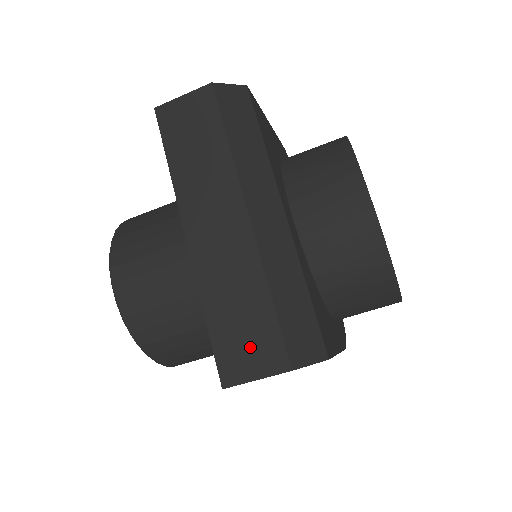
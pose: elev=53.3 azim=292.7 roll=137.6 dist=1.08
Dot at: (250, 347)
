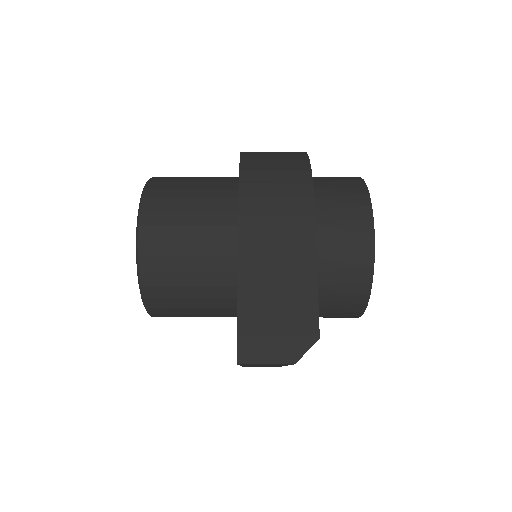
Dot at: occluded
